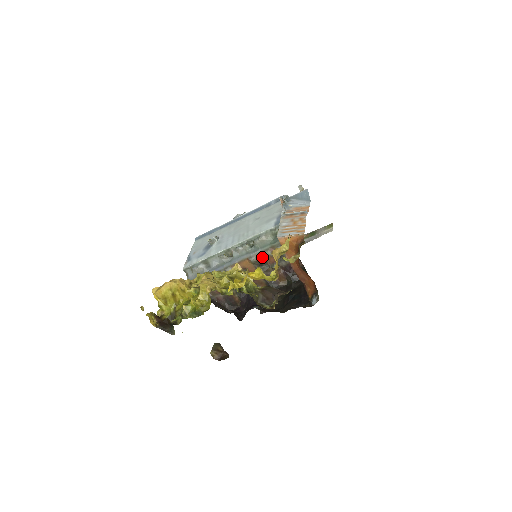
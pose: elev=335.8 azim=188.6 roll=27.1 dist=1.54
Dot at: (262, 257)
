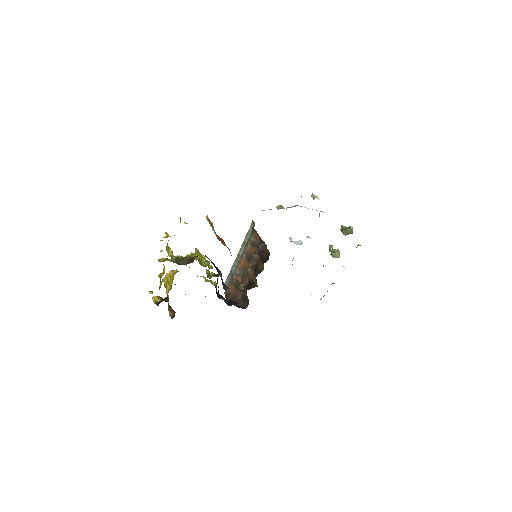
Dot at: (248, 252)
